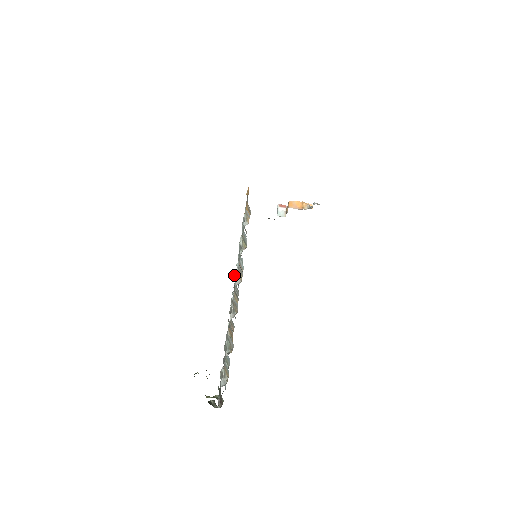
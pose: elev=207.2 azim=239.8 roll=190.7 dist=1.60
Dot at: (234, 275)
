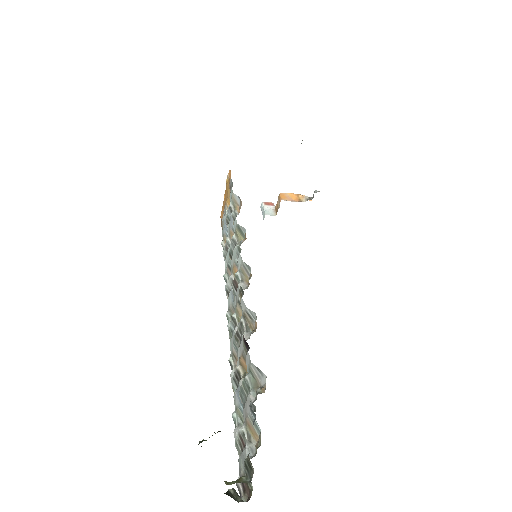
Dot at: occluded
